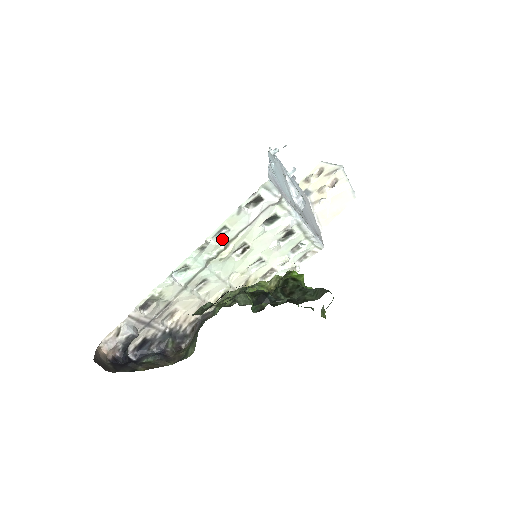
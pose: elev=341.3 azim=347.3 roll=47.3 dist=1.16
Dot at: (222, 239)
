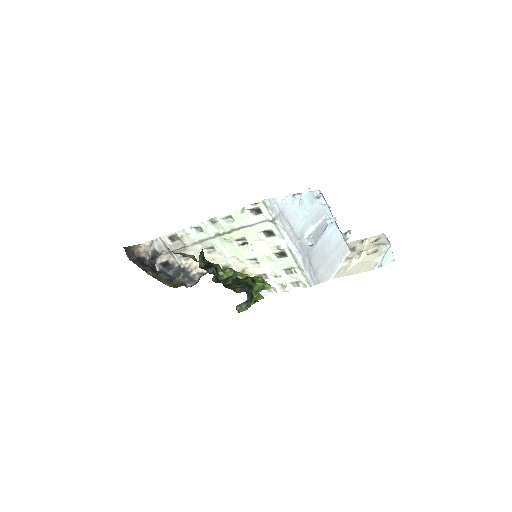
Dot at: (228, 224)
